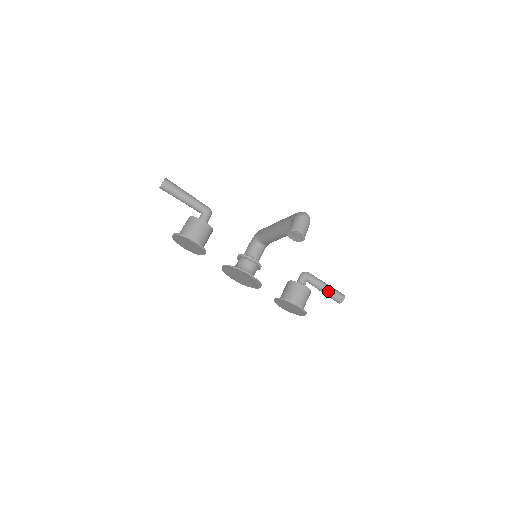
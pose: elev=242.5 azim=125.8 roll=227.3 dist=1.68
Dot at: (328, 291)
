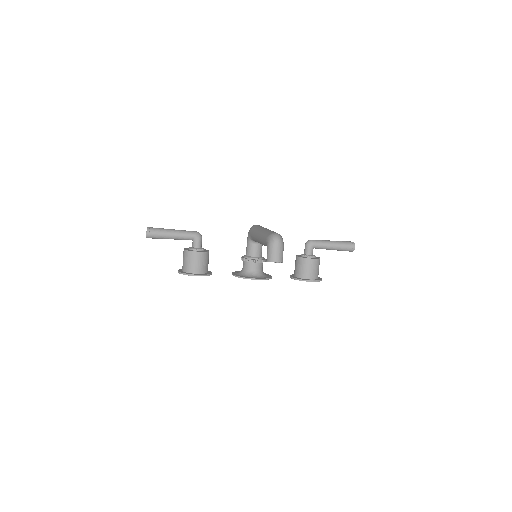
Dot at: (337, 248)
